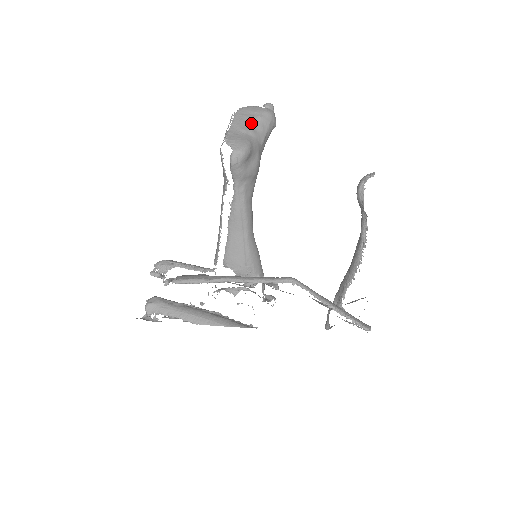
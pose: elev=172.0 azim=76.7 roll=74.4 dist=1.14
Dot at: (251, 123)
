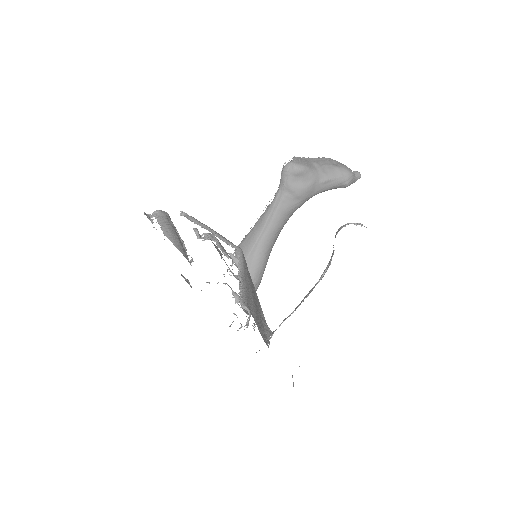
Dot at: (326, 165)
